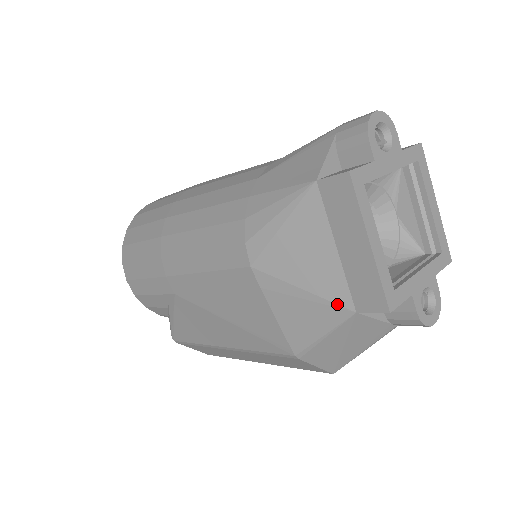
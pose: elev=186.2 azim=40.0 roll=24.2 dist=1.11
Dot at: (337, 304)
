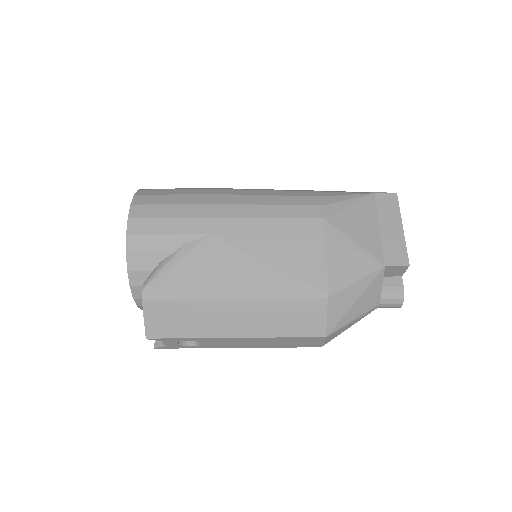
Dot at: (375, 258)
